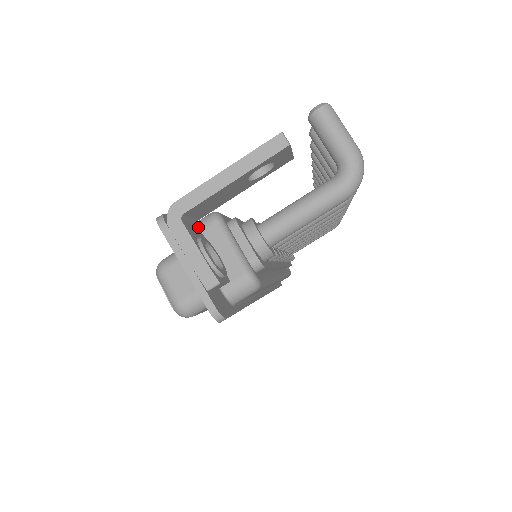
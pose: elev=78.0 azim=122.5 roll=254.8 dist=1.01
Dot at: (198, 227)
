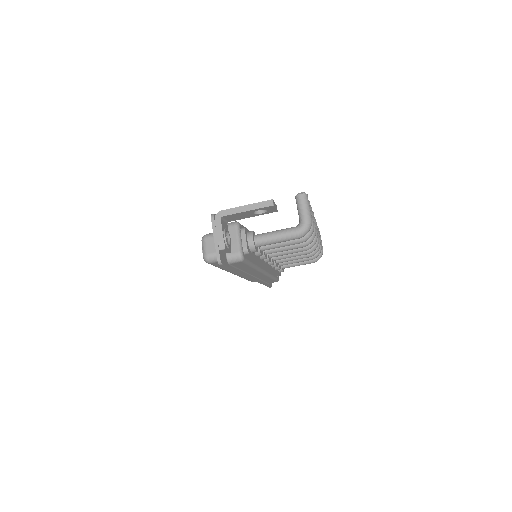
Dot at: (227, 225)
